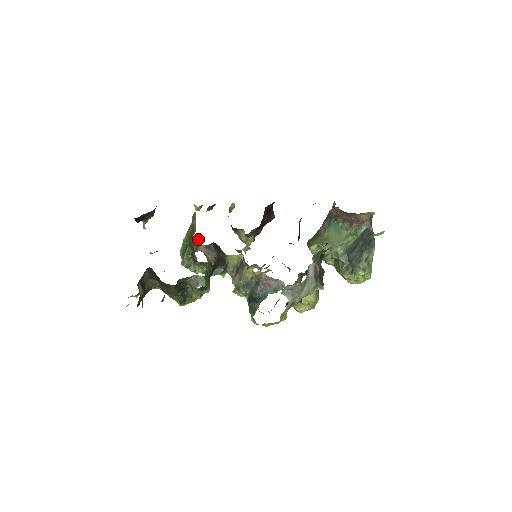
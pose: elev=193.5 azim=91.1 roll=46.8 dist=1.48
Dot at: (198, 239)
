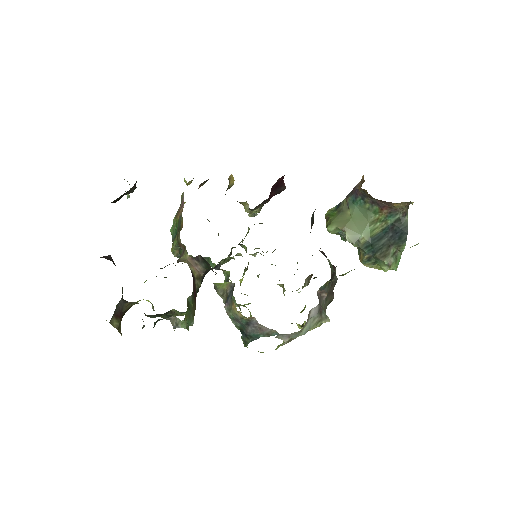
Dot at: occluded
